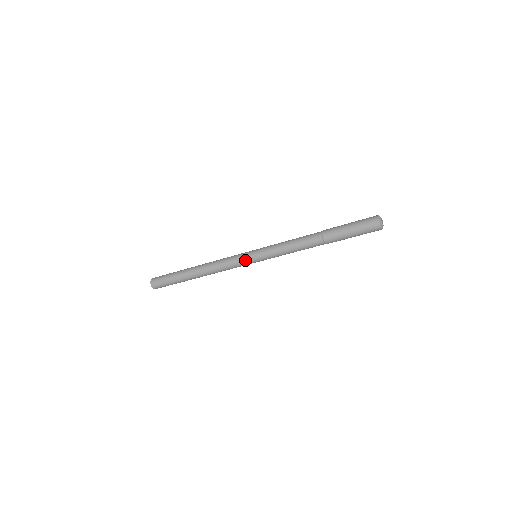
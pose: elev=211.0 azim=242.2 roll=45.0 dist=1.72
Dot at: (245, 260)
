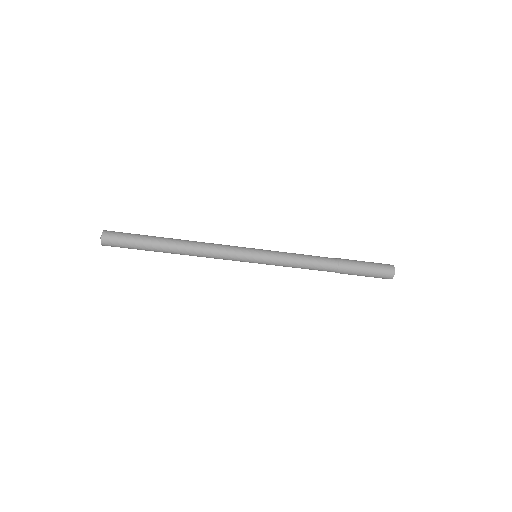
Dot at: (245, 258)
